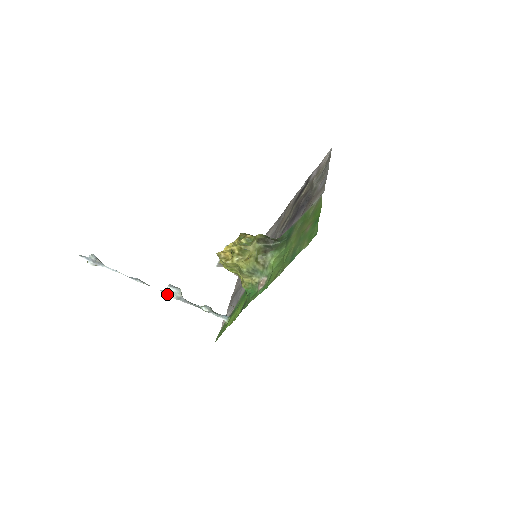
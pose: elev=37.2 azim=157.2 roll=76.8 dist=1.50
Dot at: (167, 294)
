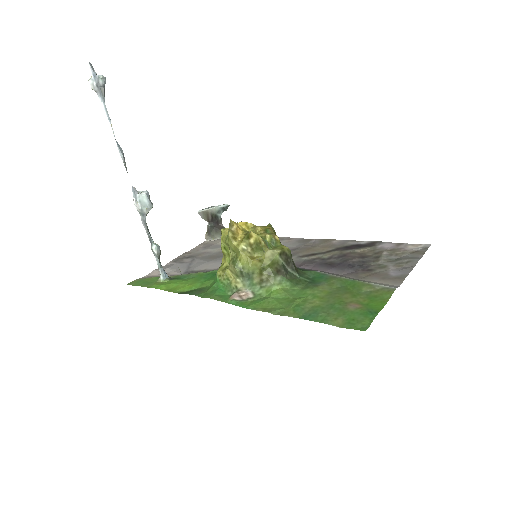
Dot at: (135, 197)
